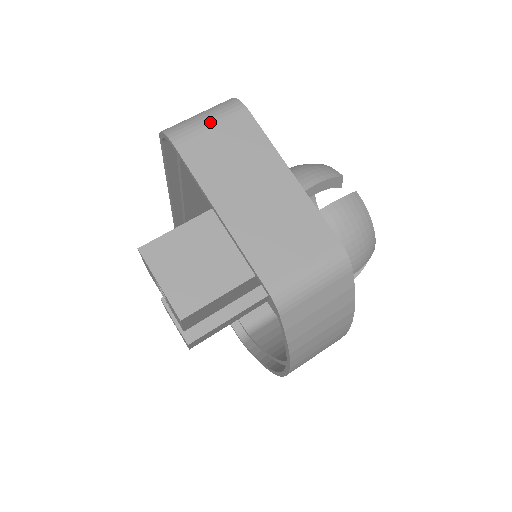
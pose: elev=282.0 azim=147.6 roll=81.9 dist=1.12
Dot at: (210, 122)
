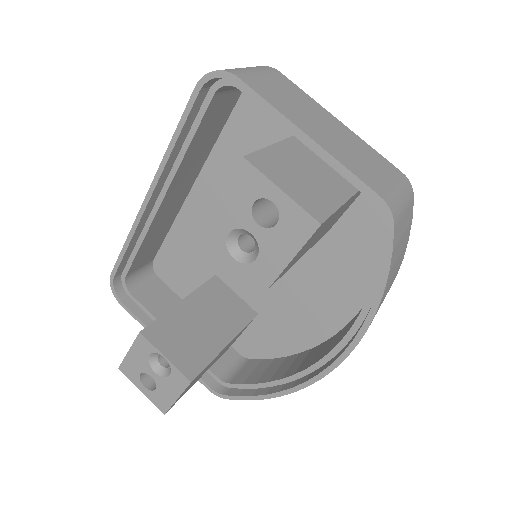
Dot at: (256, 70)
